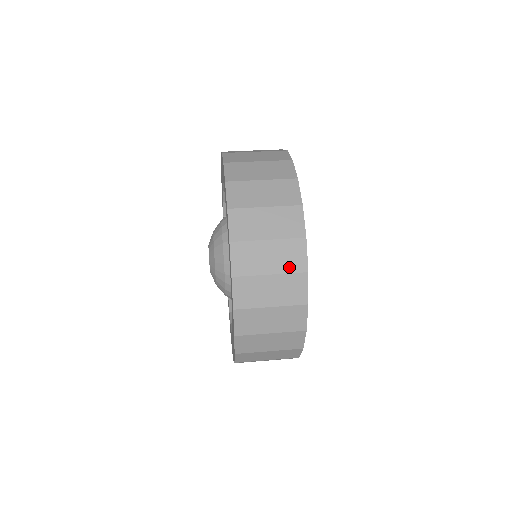
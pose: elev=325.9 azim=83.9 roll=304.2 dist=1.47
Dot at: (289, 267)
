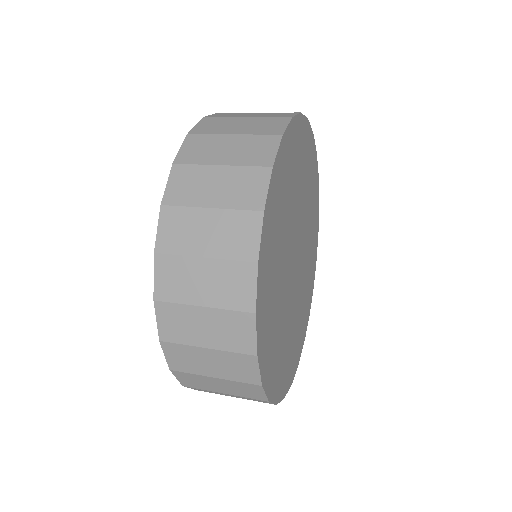
Dot at: (249, 160)
